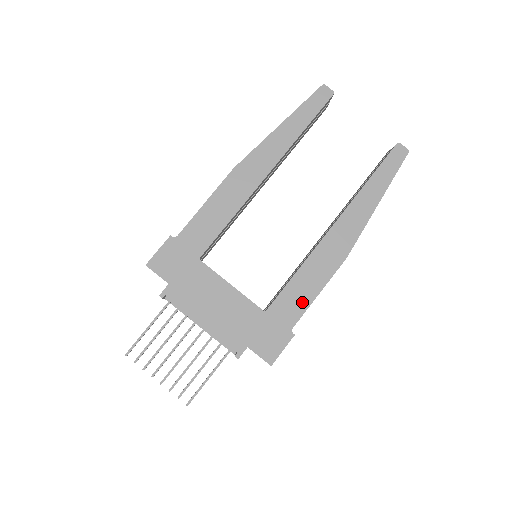
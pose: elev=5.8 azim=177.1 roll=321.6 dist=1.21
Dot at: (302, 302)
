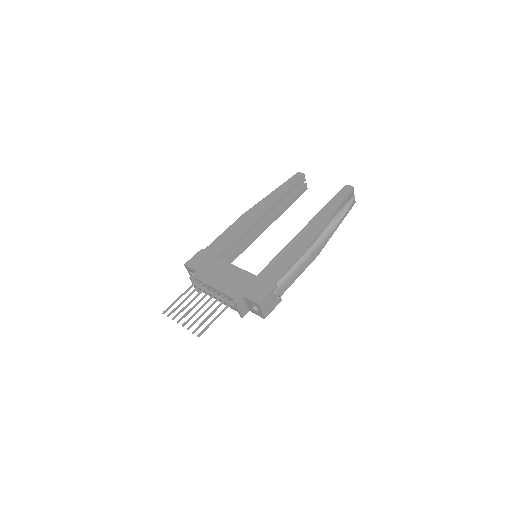
Dot at: (282, 267)
